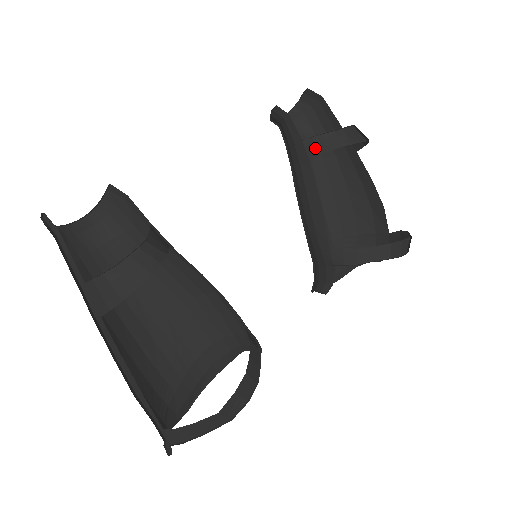
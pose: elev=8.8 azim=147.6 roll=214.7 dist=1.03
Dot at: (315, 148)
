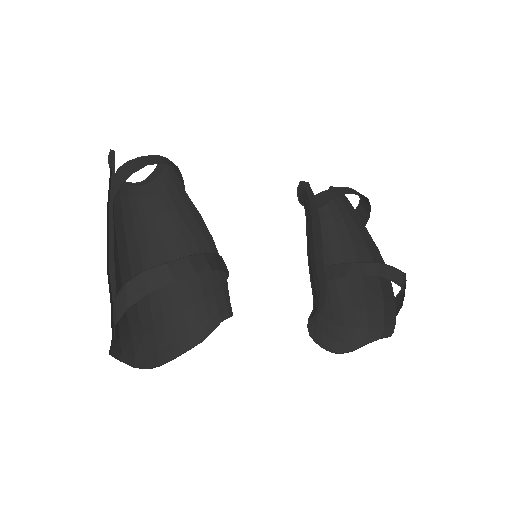
Dot at: (323, 198)
